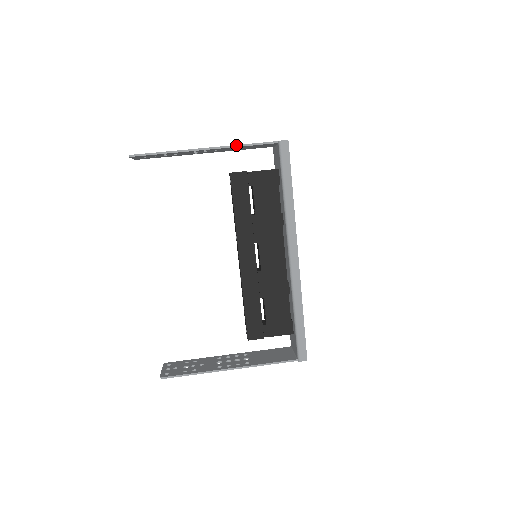
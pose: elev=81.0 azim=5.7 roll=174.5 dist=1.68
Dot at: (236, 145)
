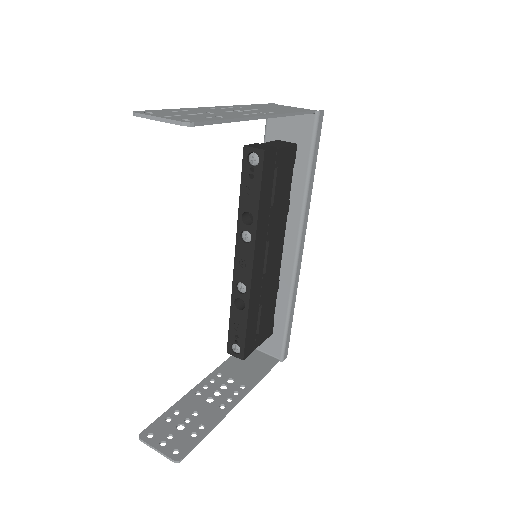
Dot at: (289, 113)
